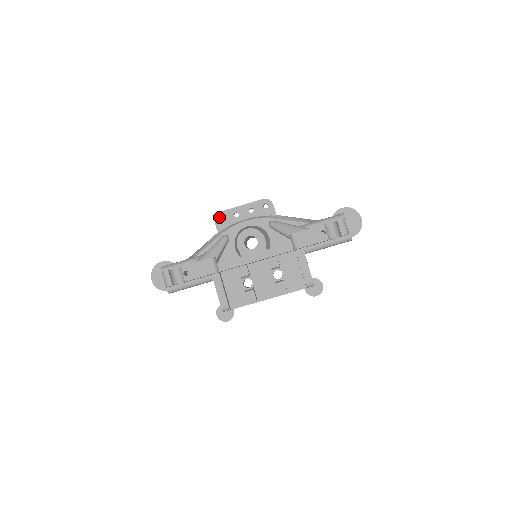
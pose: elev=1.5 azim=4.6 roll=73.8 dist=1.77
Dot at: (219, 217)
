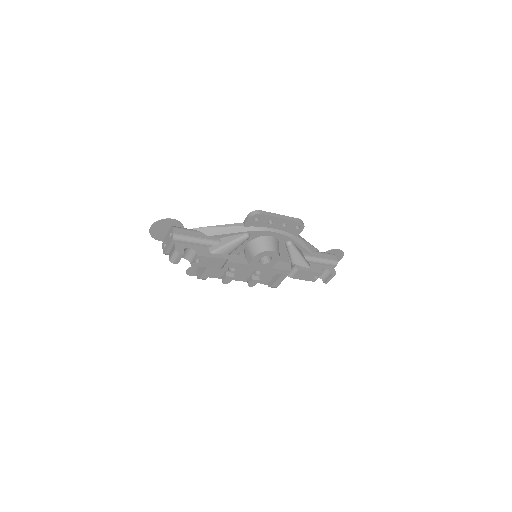
Dot at: (256, 217)
